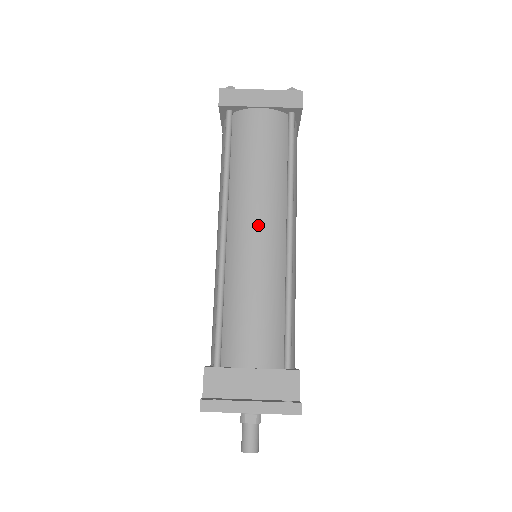
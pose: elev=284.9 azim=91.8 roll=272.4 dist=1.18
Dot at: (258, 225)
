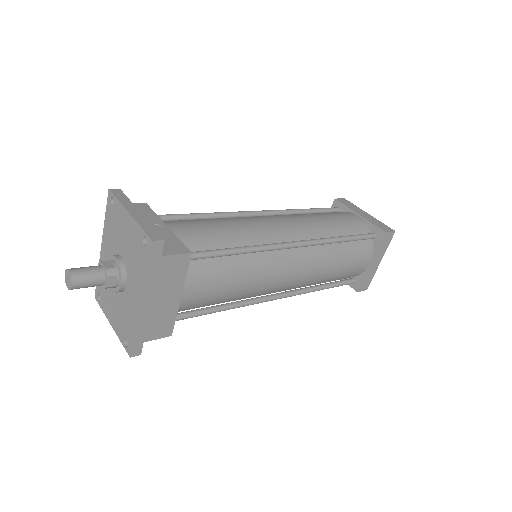
Dot at: (284, 221)
